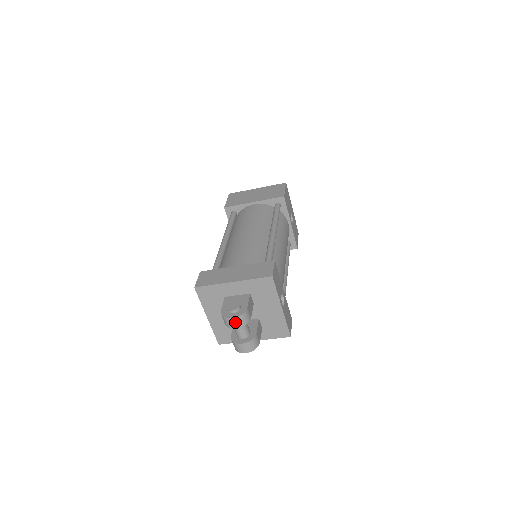
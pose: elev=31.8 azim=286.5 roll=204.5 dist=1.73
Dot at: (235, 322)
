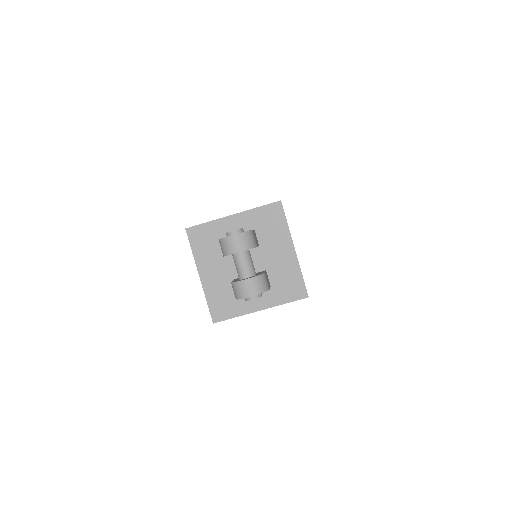
Dot at: (238, 241)
